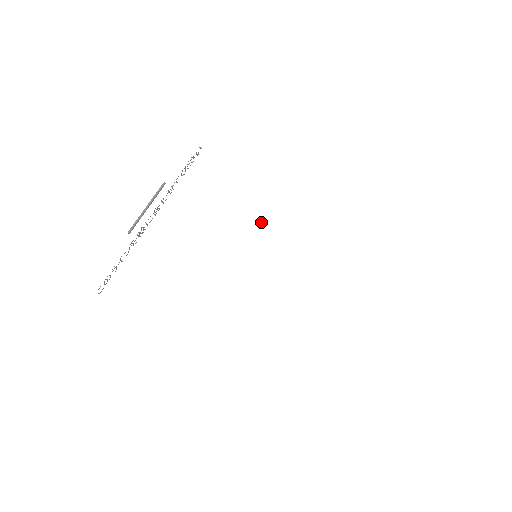
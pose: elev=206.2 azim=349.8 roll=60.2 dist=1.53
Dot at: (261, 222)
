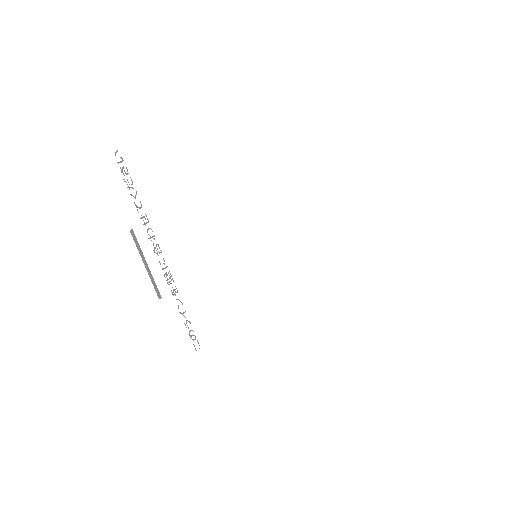
Dot at: (224, 215)
